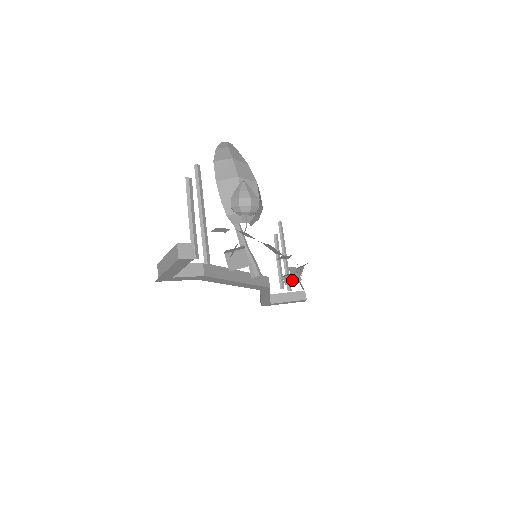
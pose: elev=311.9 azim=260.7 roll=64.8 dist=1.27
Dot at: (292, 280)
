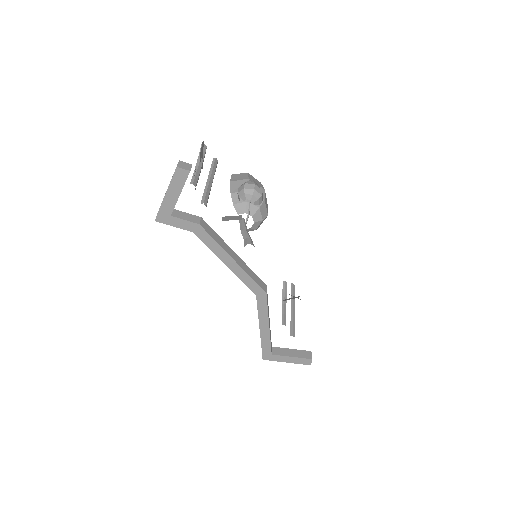
Dot at: (291, 298)
